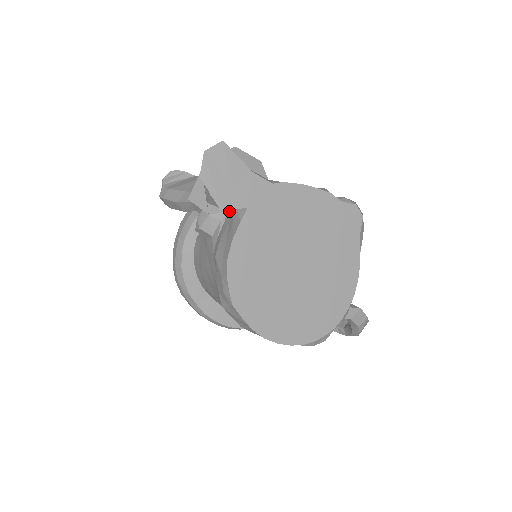
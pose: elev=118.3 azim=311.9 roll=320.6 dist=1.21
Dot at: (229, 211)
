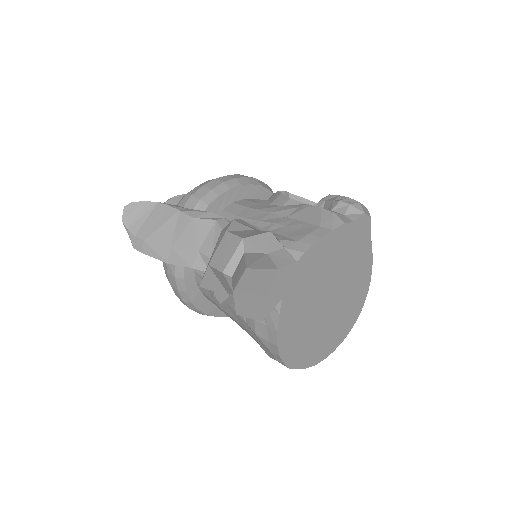
Dot at: occluded
